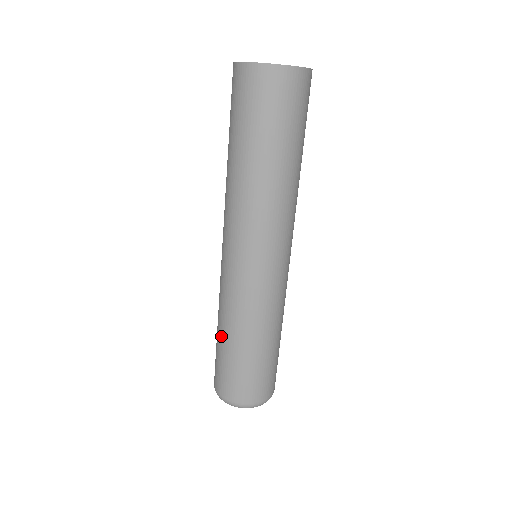
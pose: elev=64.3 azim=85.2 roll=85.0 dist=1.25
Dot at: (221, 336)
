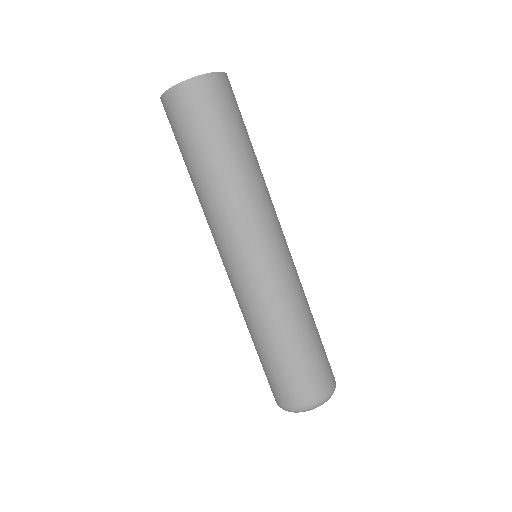
Dot at: (259, 345)
